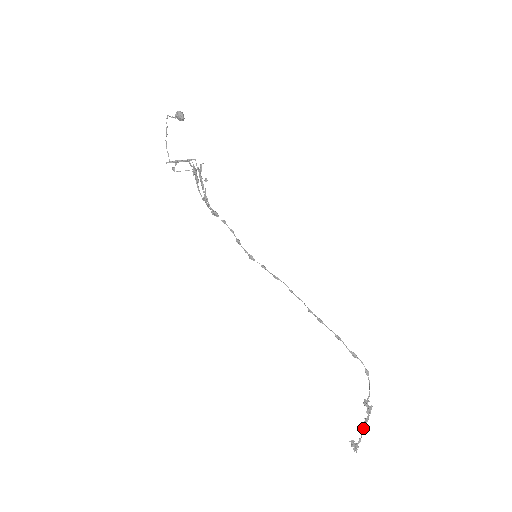
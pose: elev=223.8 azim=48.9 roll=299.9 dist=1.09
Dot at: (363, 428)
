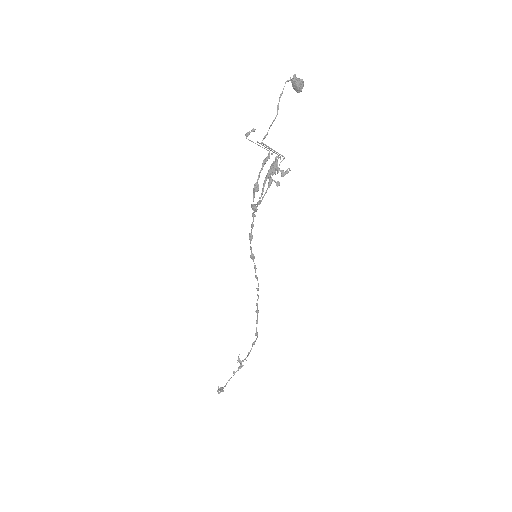
Dot at: occluded
